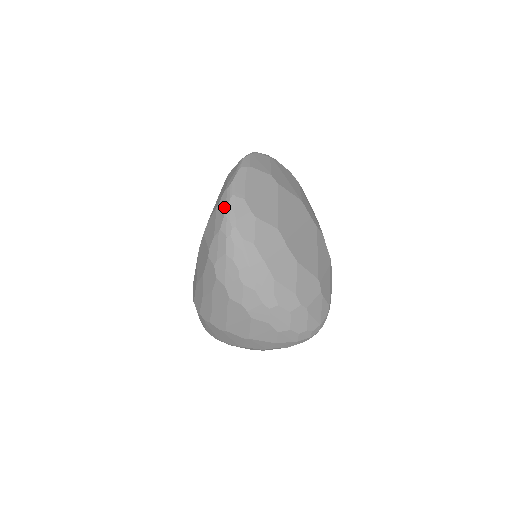
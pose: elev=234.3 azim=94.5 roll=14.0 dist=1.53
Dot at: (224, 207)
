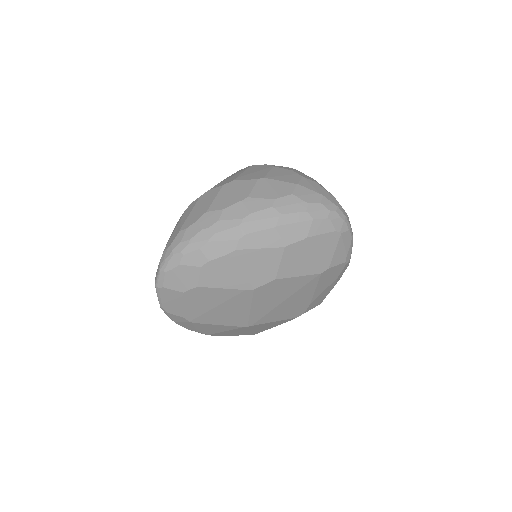
Dot at: occluded
